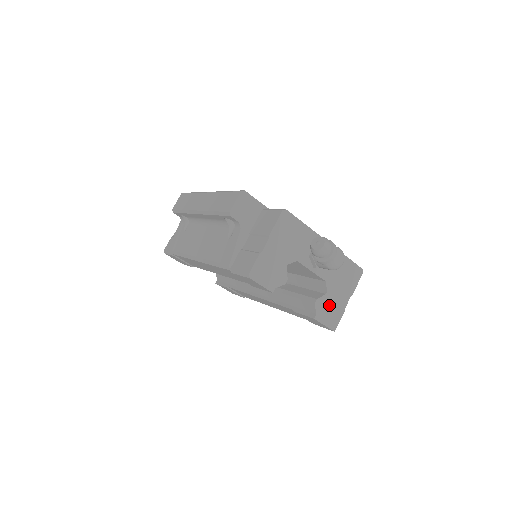
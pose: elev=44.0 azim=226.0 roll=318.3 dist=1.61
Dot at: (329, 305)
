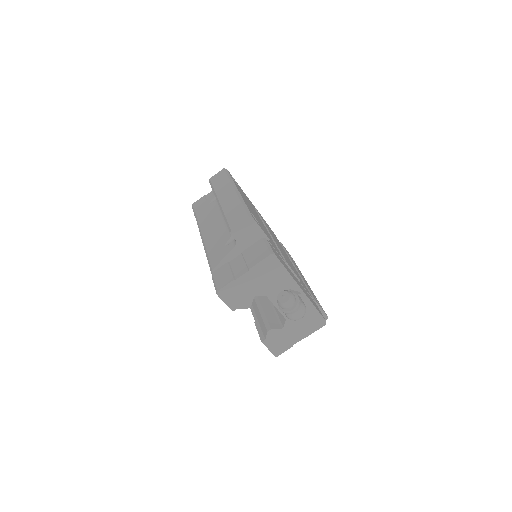
Dot at: (280, 337)
